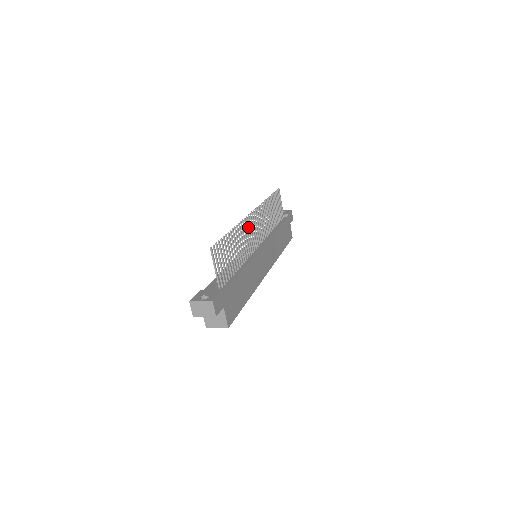
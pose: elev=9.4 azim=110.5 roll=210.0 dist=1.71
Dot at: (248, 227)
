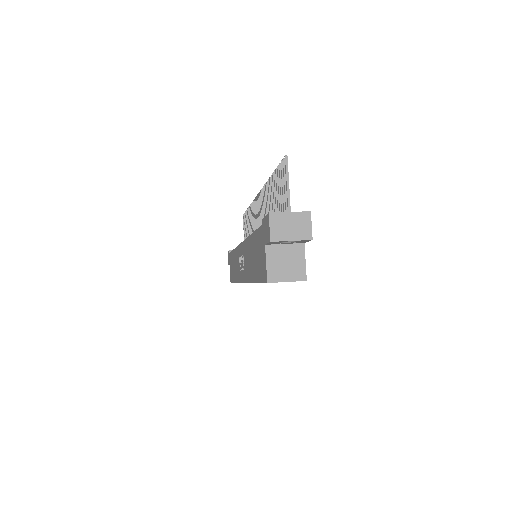
Dot at: (262, 204)
